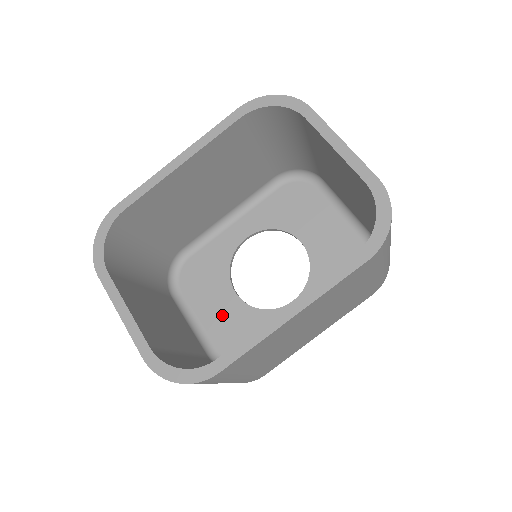
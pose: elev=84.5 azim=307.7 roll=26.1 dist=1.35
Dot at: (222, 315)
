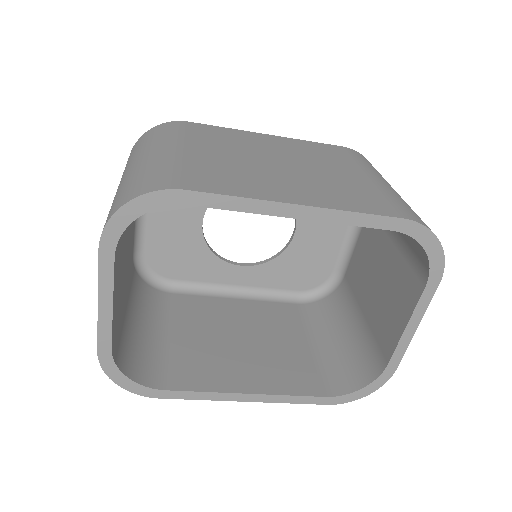
Dot at: (173, 228)
